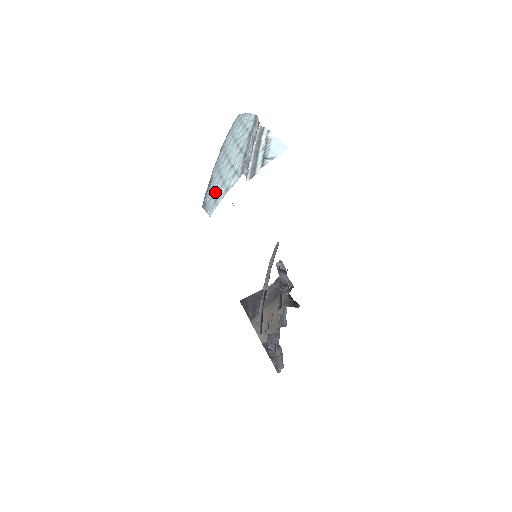
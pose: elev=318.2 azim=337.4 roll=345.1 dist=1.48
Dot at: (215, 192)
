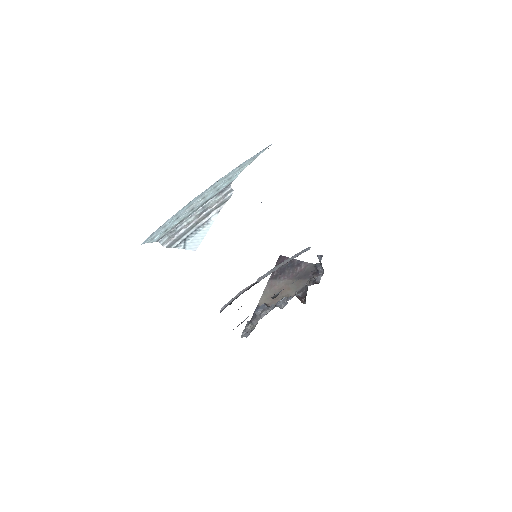
Dot at: (163, 225)
